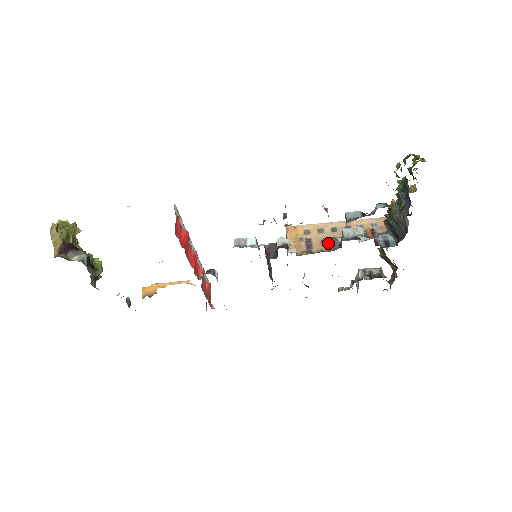
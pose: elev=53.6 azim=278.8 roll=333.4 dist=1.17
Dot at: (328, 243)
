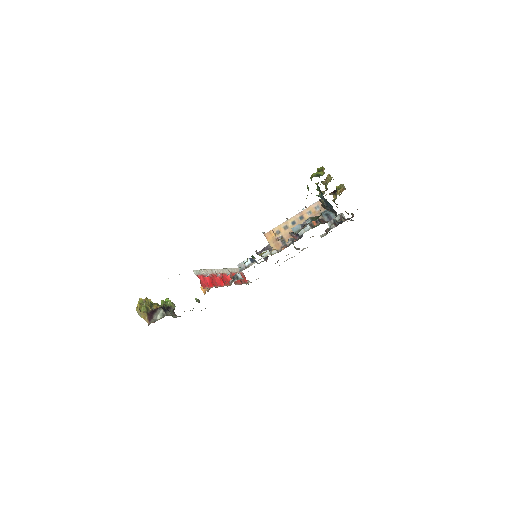
Dot at: (294, 235)
